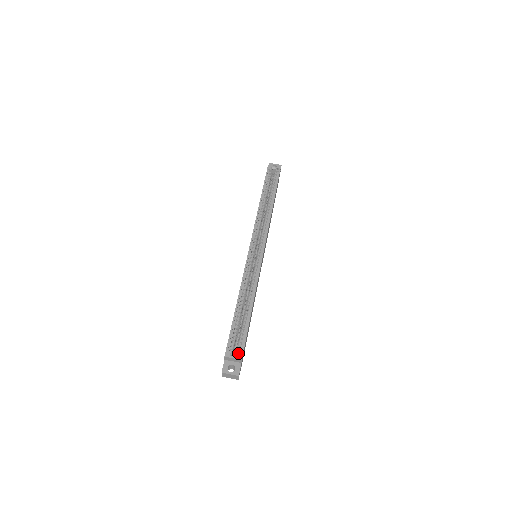
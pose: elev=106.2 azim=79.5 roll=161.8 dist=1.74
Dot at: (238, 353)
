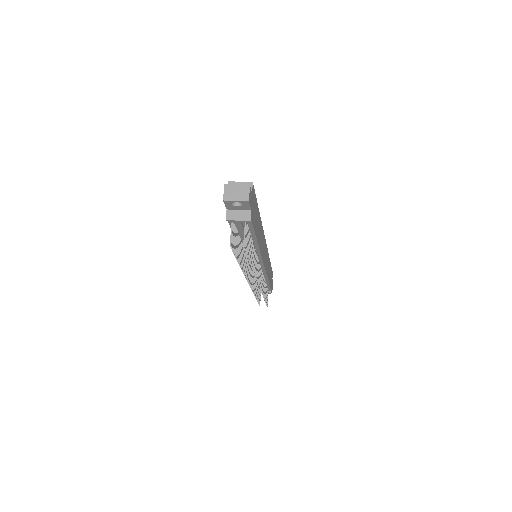
Dot at: occluded
